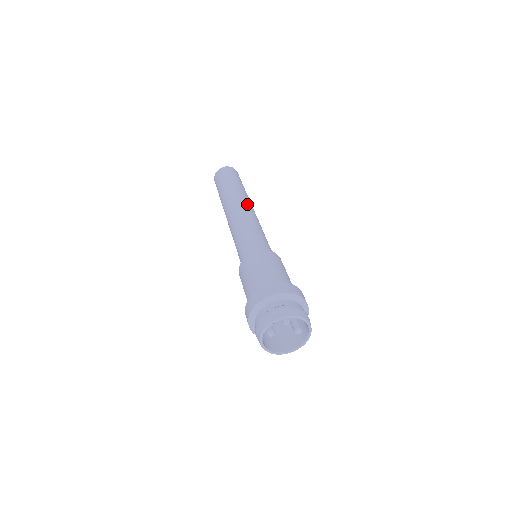
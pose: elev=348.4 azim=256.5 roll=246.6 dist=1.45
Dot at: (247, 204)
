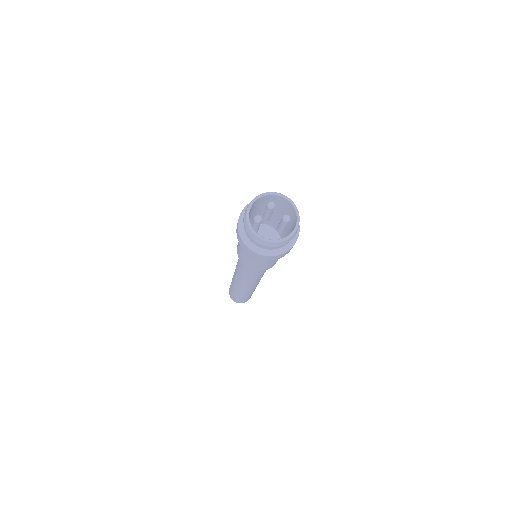
Dot at: occluded
